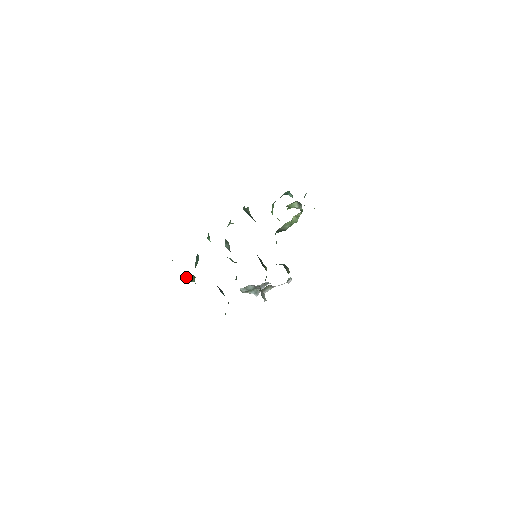
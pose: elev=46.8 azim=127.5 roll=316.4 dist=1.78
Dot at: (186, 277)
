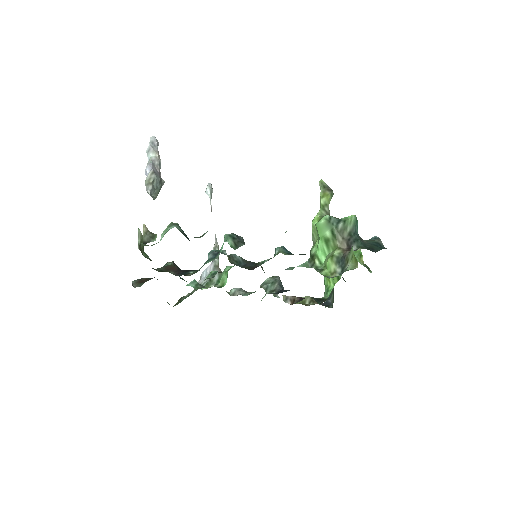
Dot at: (140, 249)
